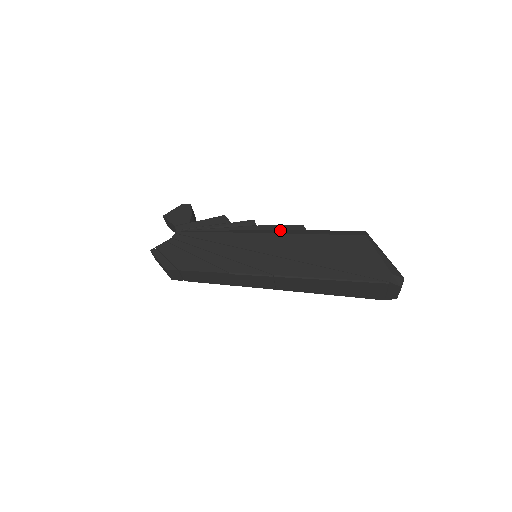
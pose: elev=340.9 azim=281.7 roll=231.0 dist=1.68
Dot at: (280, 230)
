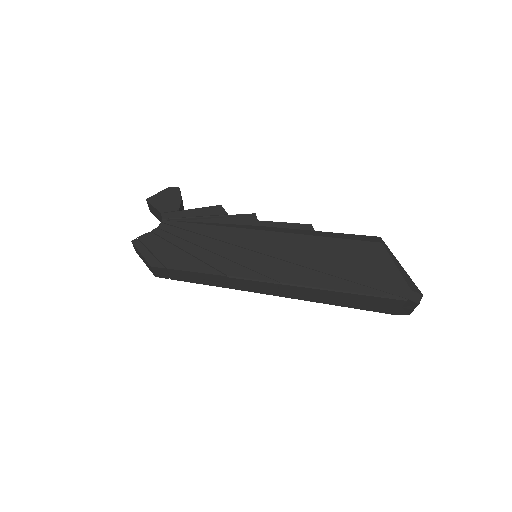
Dot at: (285, 228)
